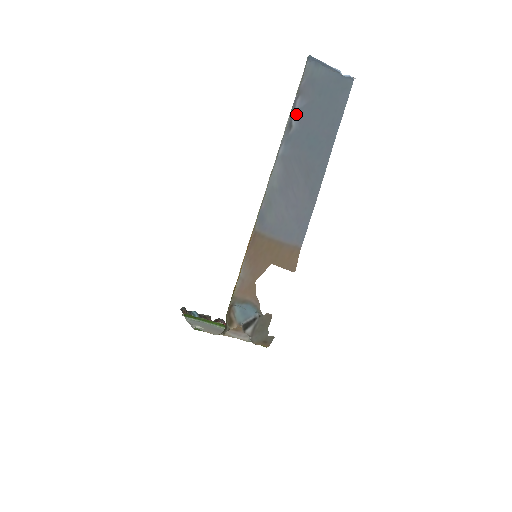
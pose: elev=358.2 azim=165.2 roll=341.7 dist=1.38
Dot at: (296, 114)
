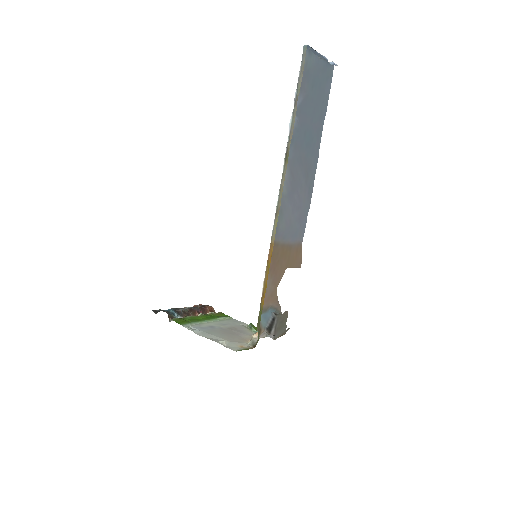
Dot at: (296, 112)
